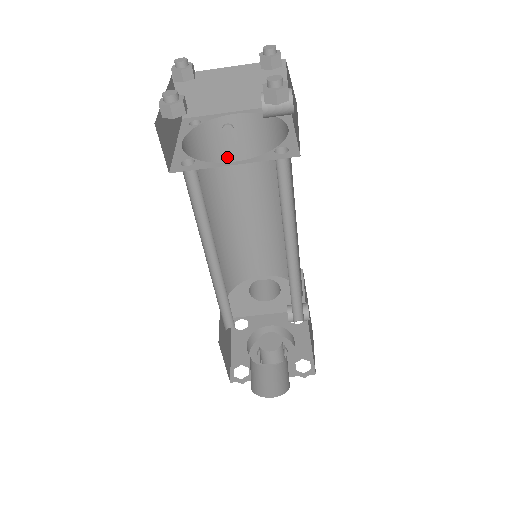
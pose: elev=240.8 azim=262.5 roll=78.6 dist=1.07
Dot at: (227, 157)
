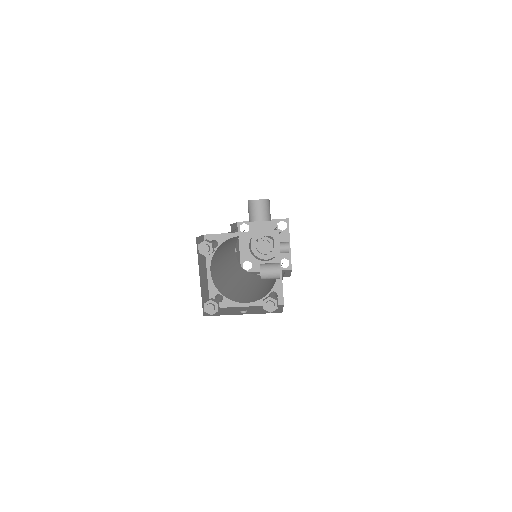
Dot at: occluded
